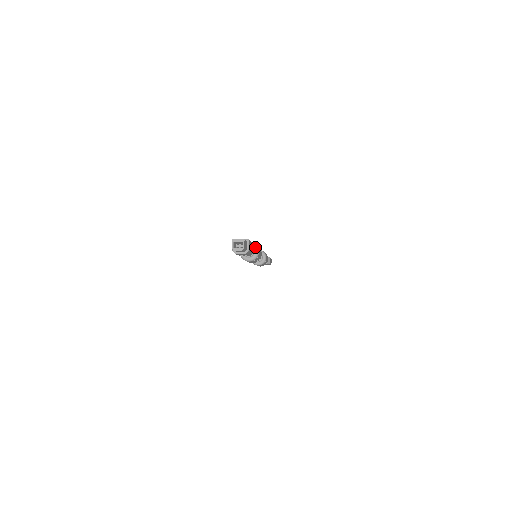
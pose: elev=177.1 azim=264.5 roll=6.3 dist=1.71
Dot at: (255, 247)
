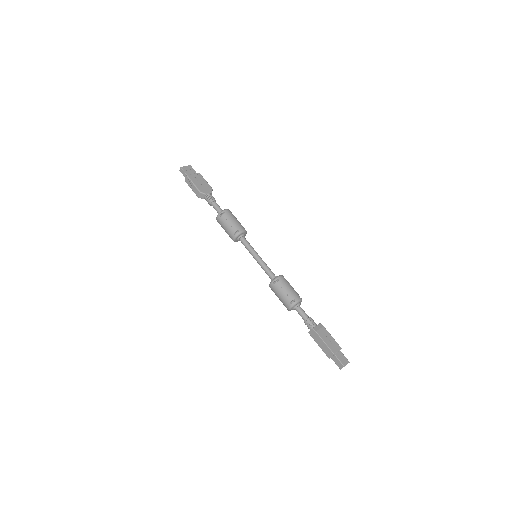
Dot at: occluded
